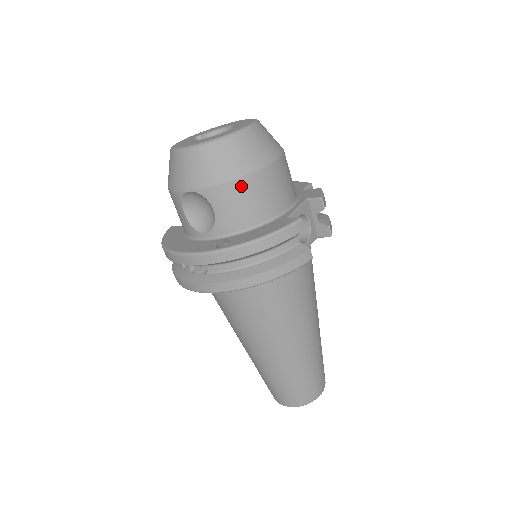
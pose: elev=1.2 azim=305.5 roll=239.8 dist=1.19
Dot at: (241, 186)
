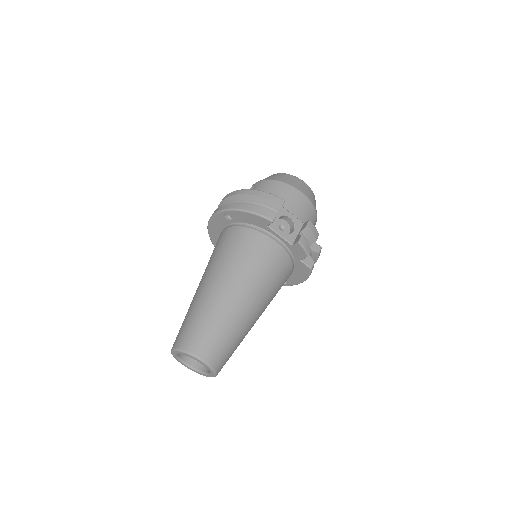
Dot at: (274, 184)
